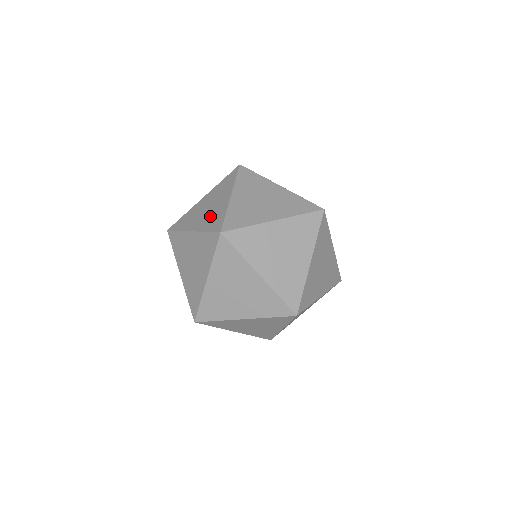
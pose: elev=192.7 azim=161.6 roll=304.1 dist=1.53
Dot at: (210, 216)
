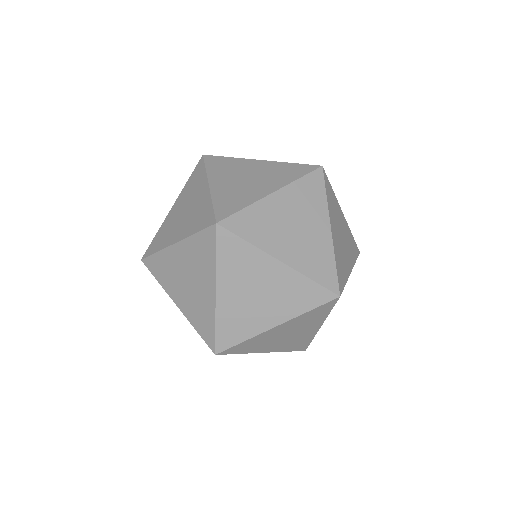
Dot at: (236, 191)
